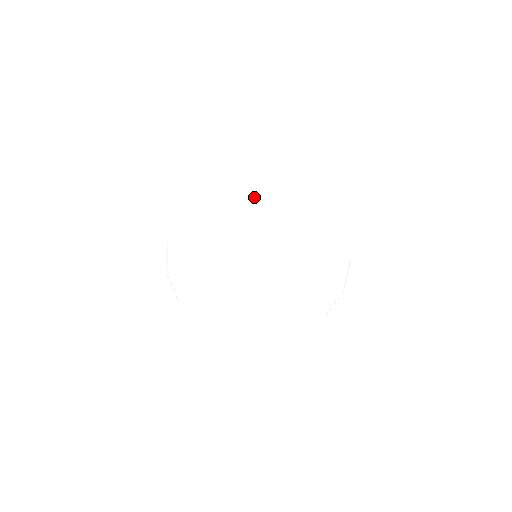
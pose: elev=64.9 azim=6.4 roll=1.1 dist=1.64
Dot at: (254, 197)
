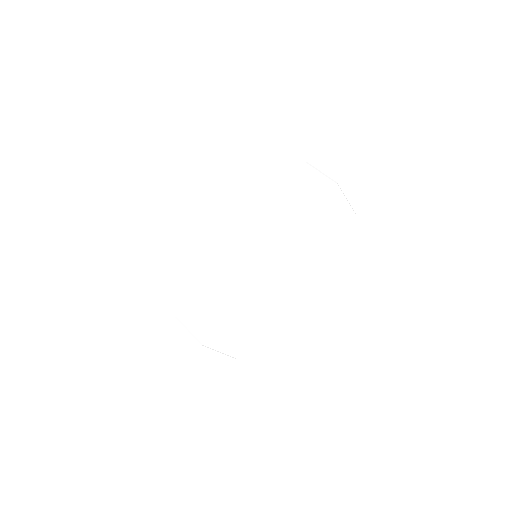
Dot at: (303, 185)
